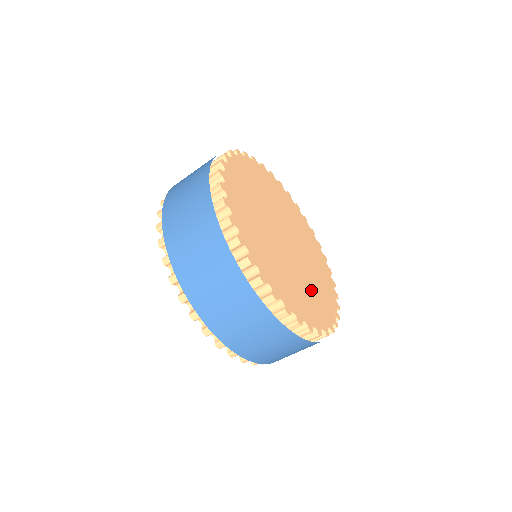
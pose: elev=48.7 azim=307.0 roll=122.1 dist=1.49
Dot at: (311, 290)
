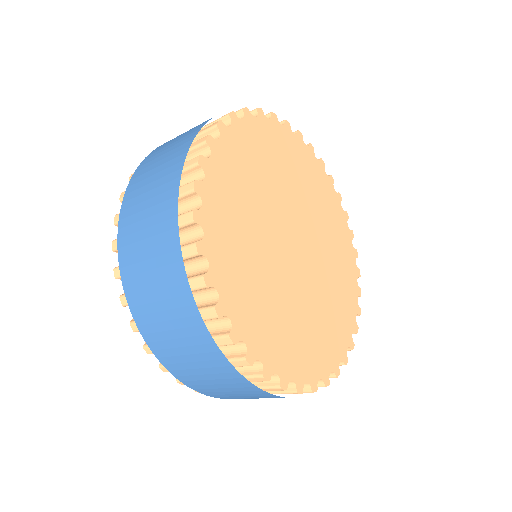
Dot at: (335, 277)
